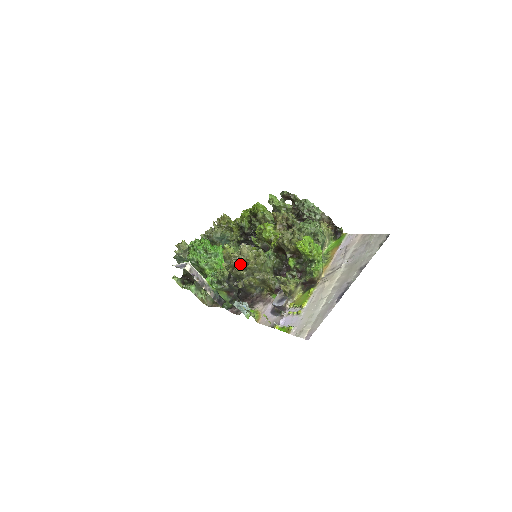
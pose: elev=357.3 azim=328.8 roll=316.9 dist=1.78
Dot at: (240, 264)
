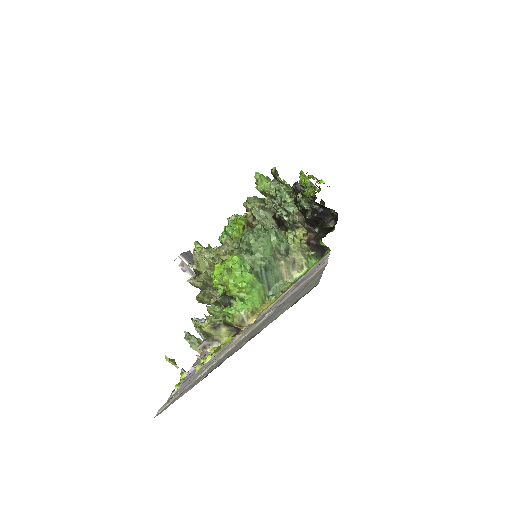
Dot at: (199, 272)
